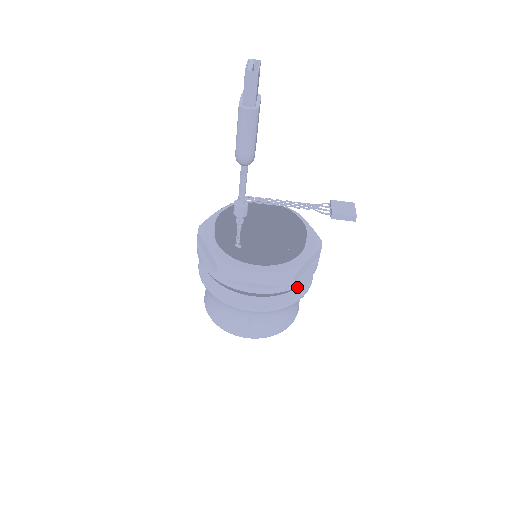
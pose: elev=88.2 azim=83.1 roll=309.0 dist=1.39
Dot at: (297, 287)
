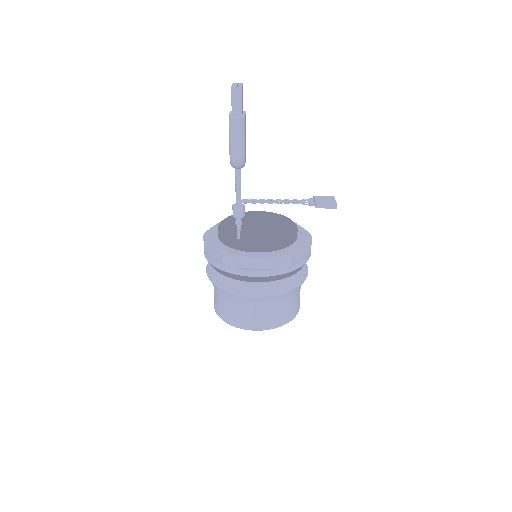
Dot at: (295, 275)
